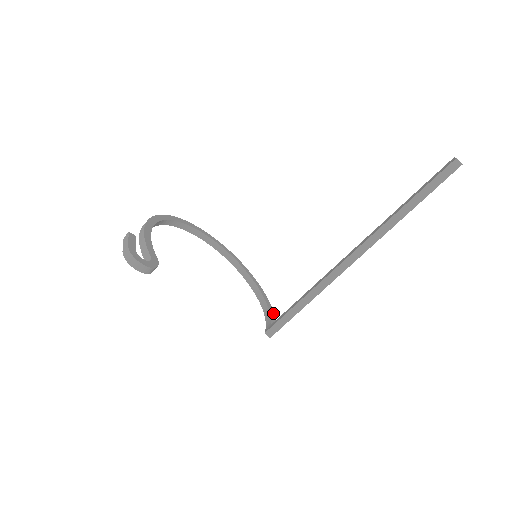
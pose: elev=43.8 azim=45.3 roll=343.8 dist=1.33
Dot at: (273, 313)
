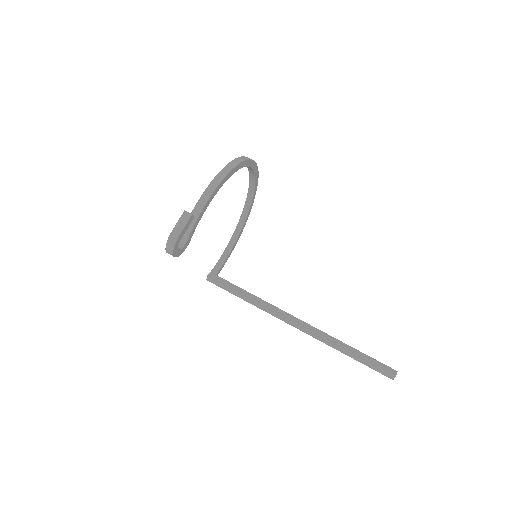
Dot at: occluded
